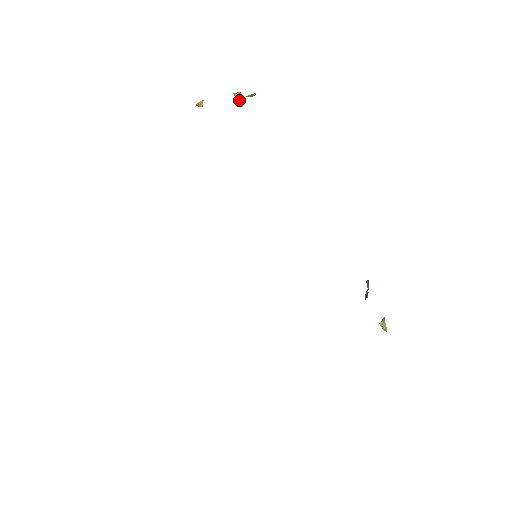
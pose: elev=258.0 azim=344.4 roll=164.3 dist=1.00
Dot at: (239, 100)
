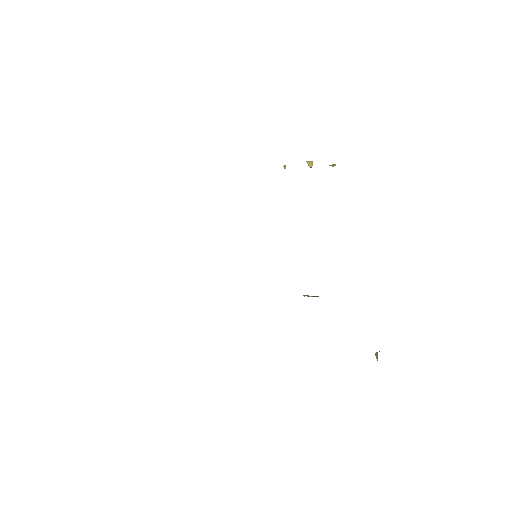
Dot at: (310, 166)
